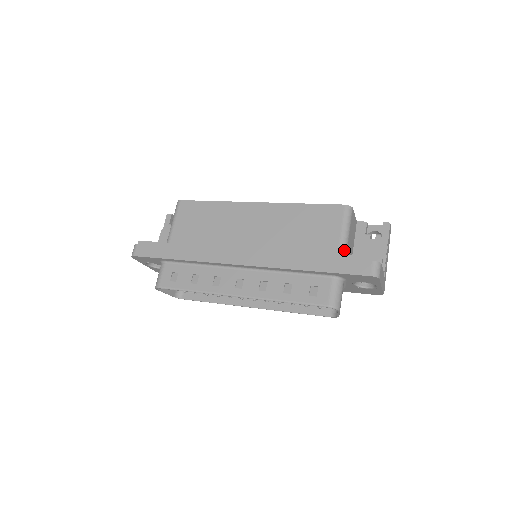
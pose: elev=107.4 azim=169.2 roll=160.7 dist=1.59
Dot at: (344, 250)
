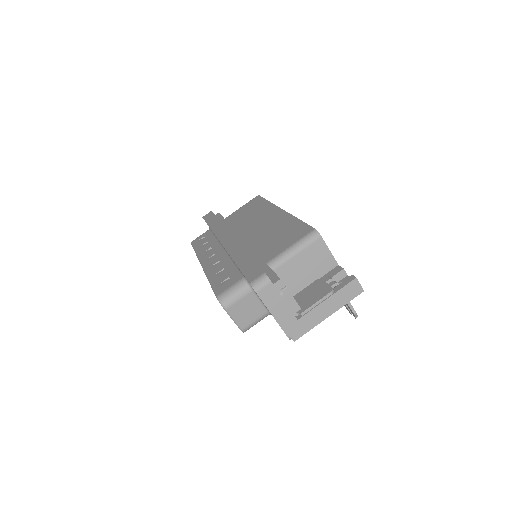
Dot at: (275, 263)
